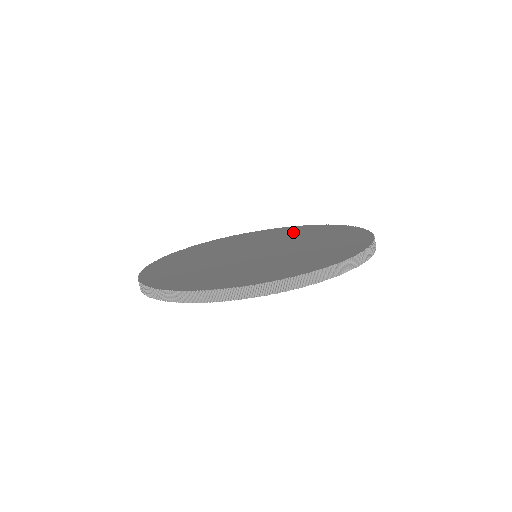
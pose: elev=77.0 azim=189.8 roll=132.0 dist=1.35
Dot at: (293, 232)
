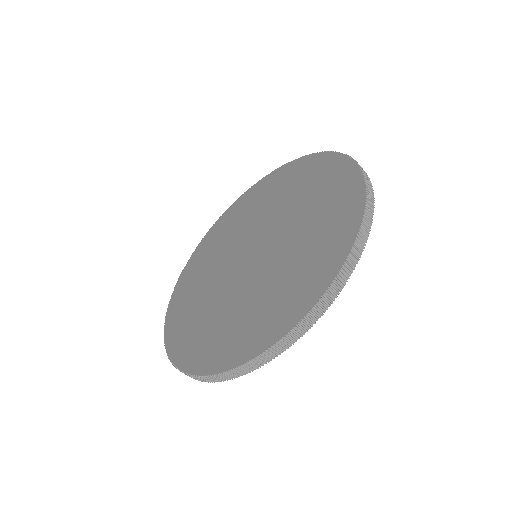
Dot at: (277, 189)
